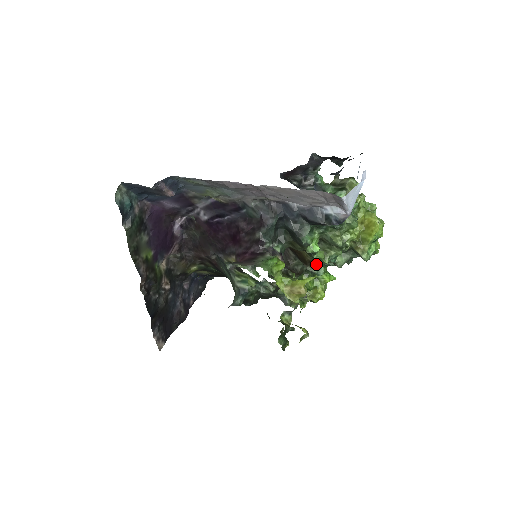
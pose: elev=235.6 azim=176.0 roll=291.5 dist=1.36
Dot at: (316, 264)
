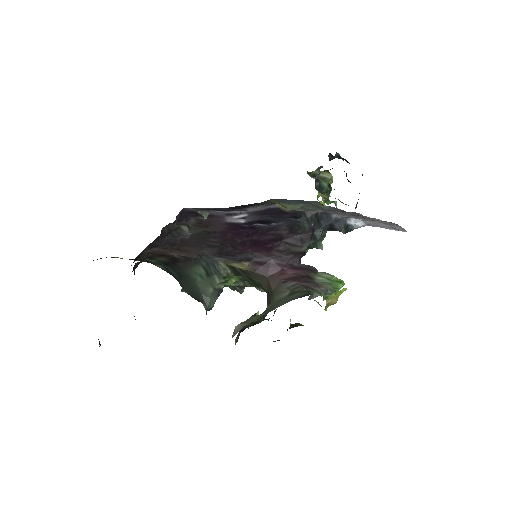
Dot at: occluded
